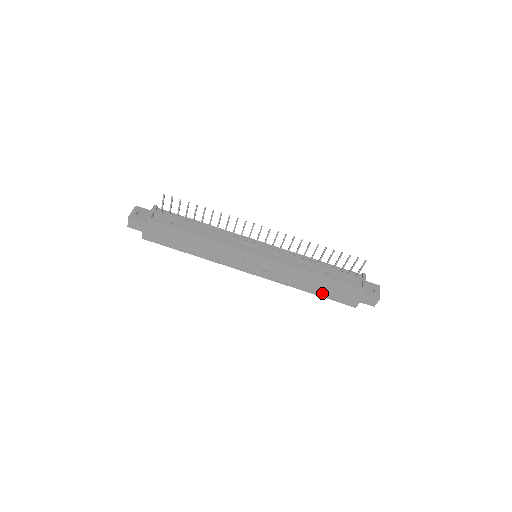
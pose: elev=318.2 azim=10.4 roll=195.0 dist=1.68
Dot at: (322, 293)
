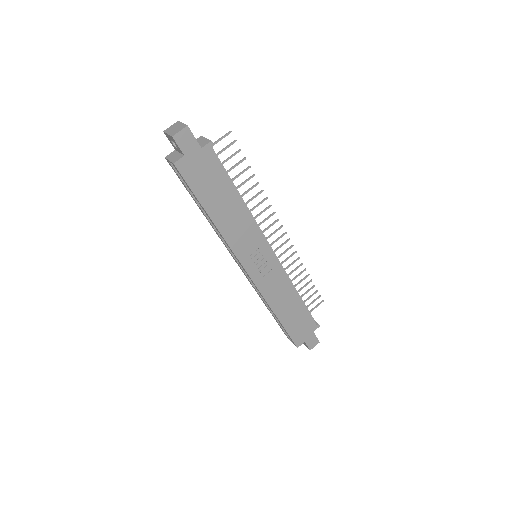
Dot at: (286, 322)
